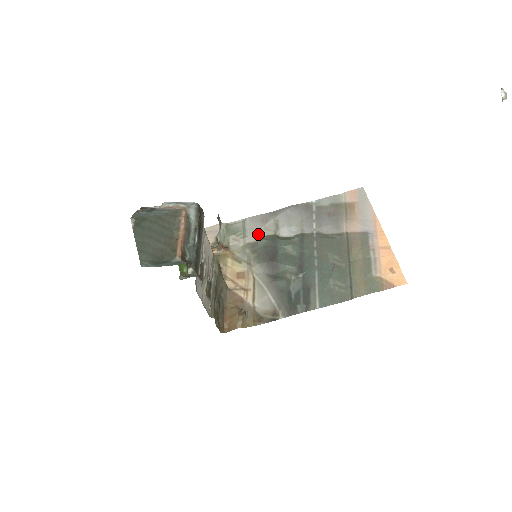
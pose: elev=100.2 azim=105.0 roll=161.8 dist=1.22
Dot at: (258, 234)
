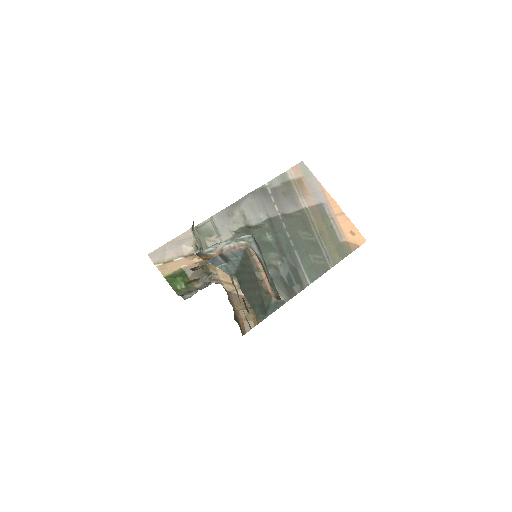
Dot at: (230, 229)
